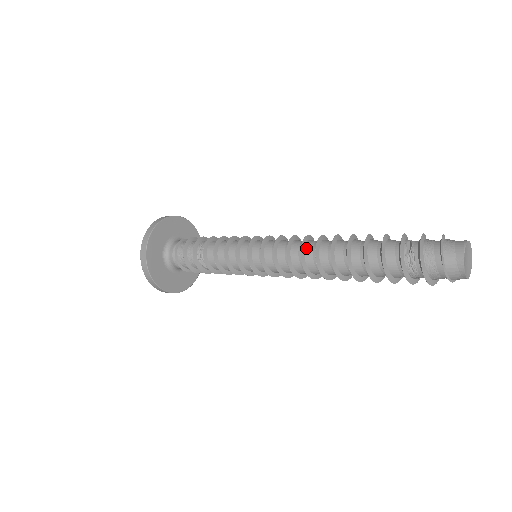
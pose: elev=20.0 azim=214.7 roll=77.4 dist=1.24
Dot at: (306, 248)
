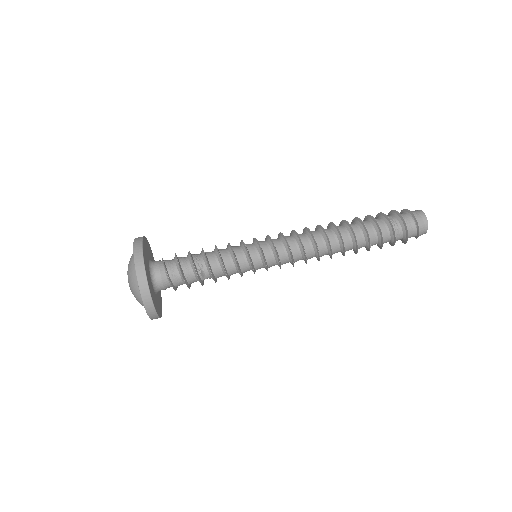
Dot at: (314, 235)
